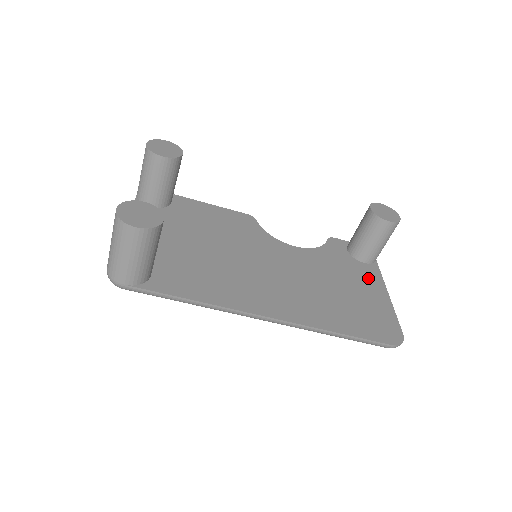
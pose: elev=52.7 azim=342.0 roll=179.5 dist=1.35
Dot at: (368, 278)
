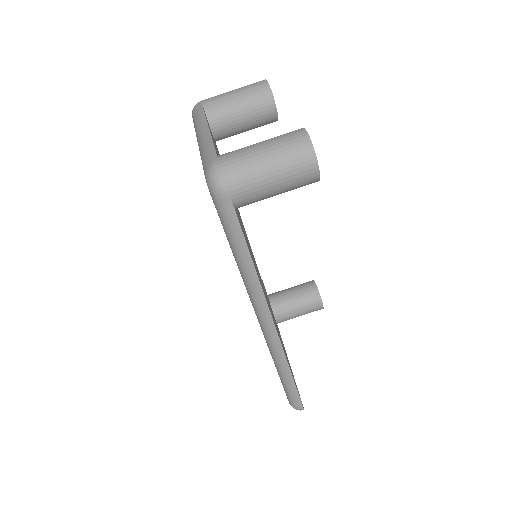
Dot at: occluded
